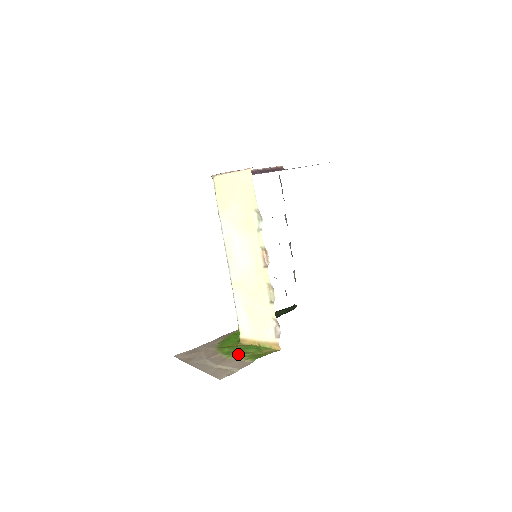
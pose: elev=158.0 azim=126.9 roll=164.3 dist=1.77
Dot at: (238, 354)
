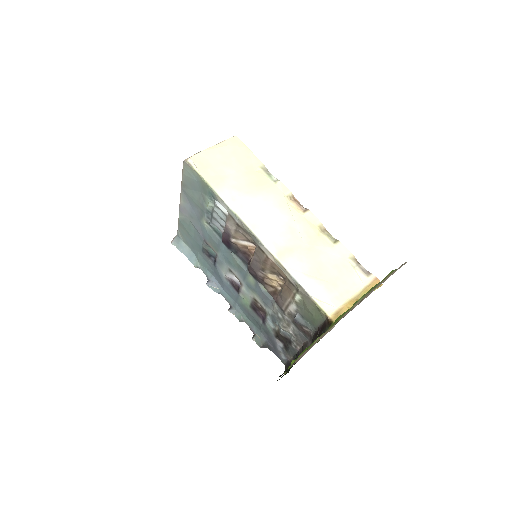
Dot at: occluded
